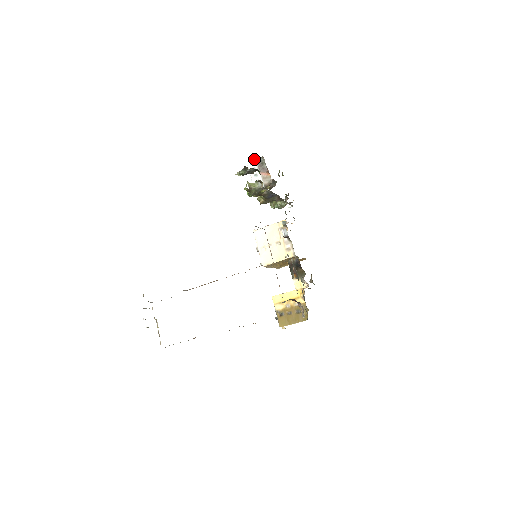
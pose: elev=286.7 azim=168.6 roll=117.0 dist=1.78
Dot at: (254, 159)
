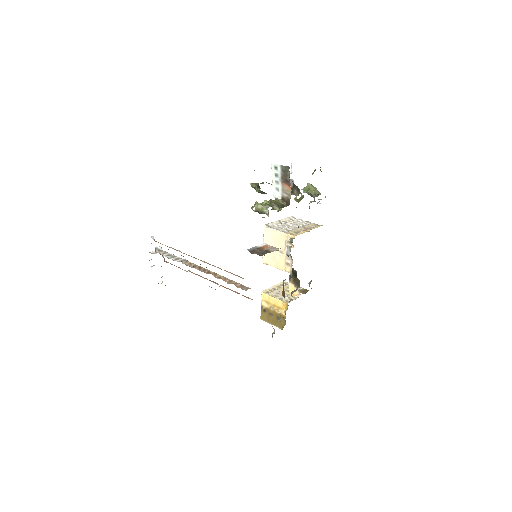
Dot at: (279, 165)
